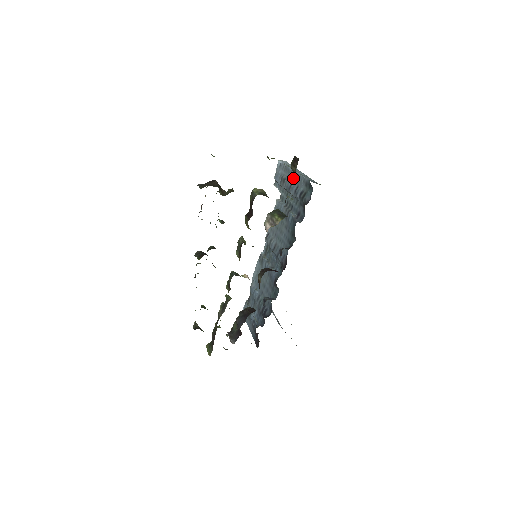
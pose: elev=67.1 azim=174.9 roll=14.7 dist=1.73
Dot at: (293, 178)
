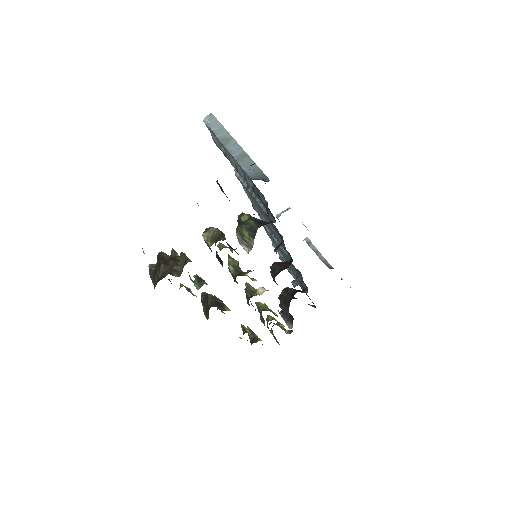
Dot at: (233, 160)
